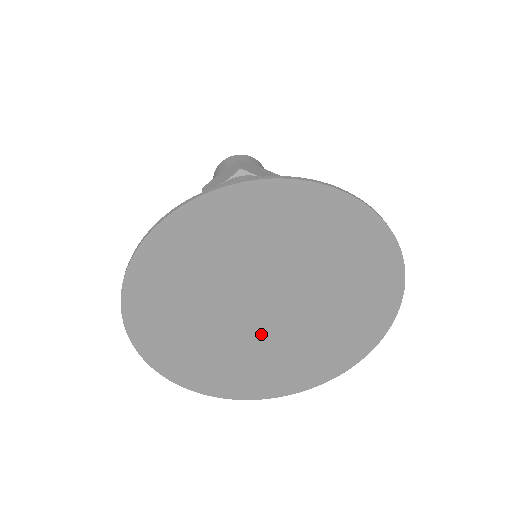
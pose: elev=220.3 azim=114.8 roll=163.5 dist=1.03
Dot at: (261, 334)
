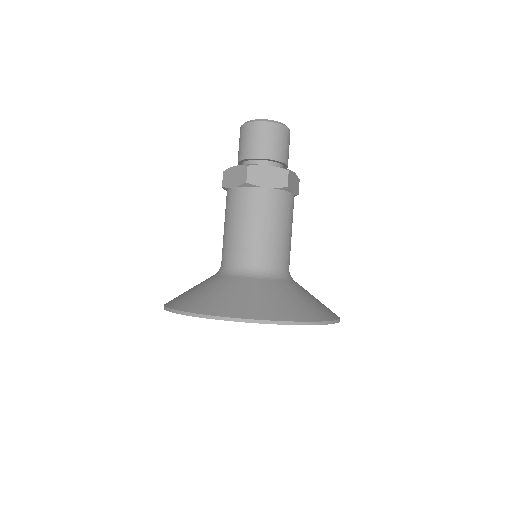
Dot at: occluded
